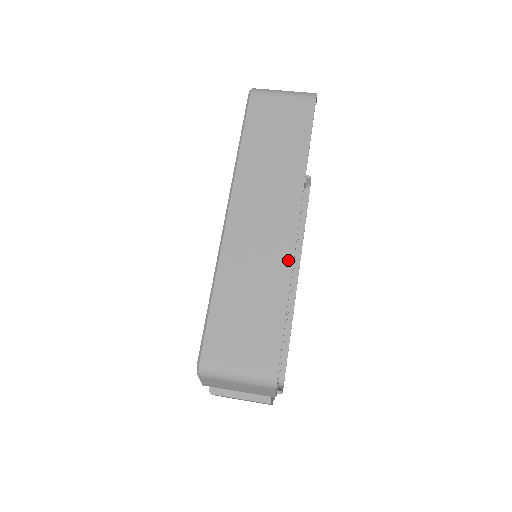
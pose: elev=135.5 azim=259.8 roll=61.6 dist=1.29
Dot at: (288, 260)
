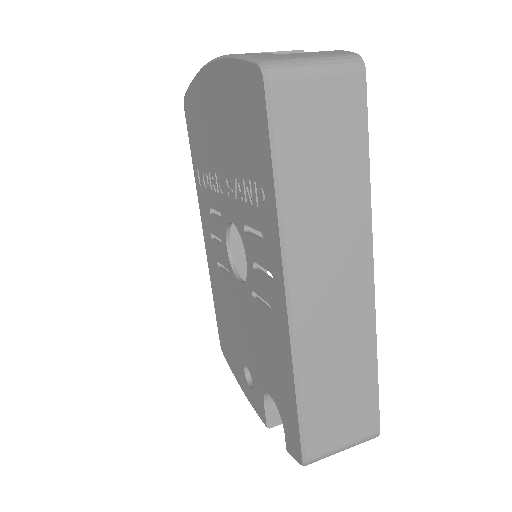
Dot at: (370, 321)
